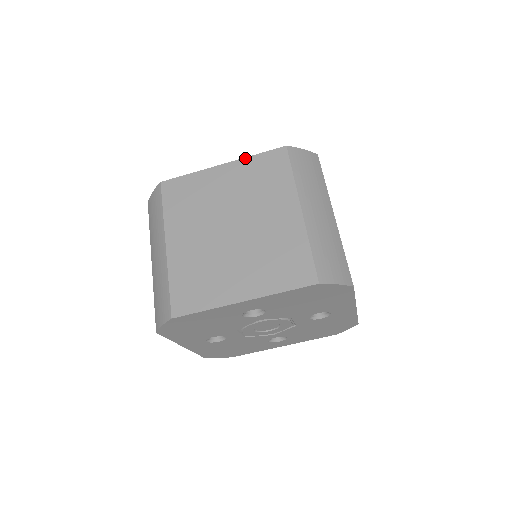
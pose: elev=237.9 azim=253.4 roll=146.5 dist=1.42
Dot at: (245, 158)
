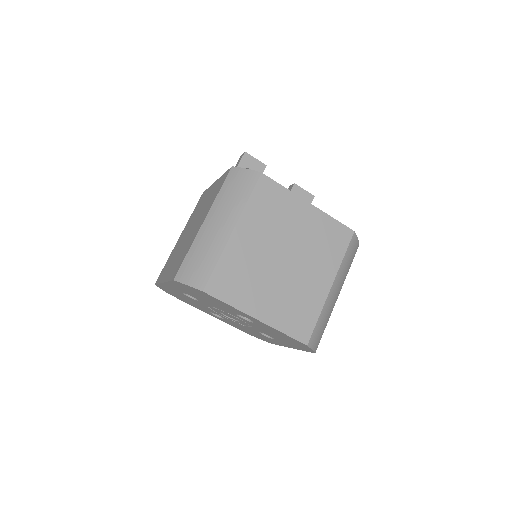
Dot at: (326, 214)
